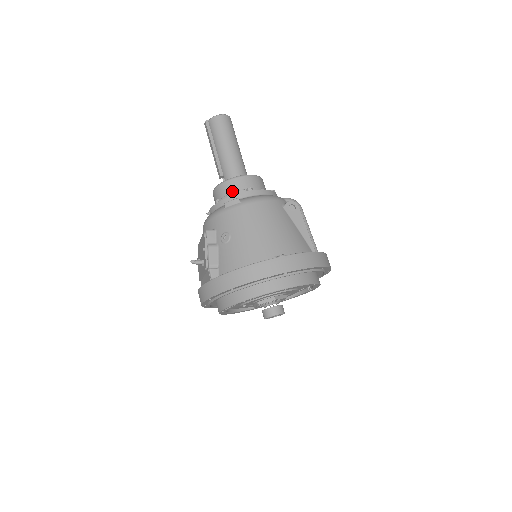
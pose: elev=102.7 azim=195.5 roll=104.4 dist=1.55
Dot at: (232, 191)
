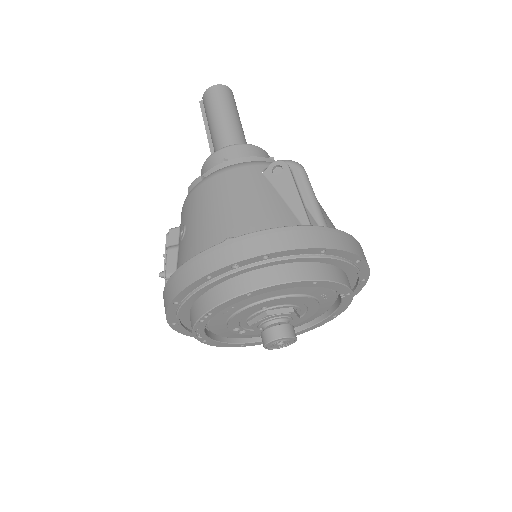
Dot at: occluded
